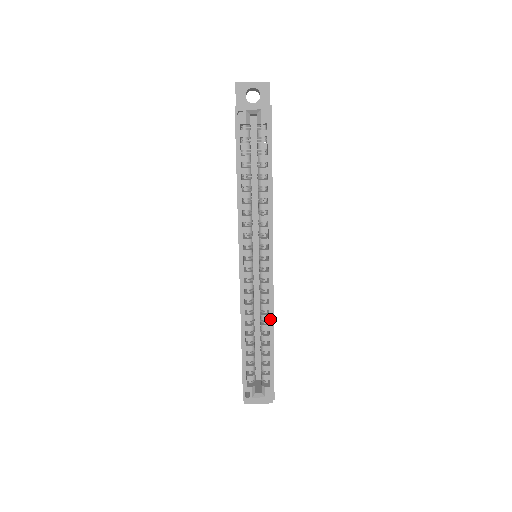
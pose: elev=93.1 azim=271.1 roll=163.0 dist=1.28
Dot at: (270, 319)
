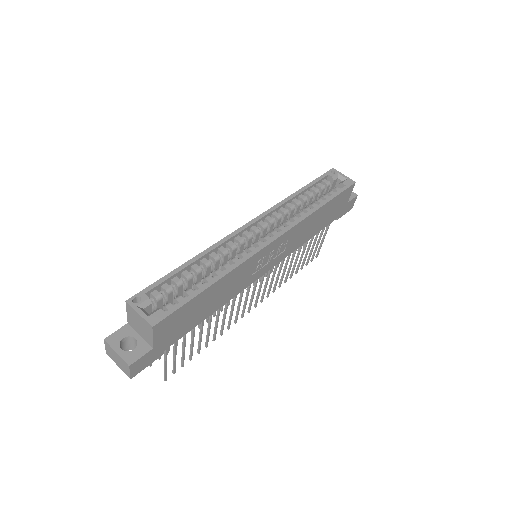
Dot at: (231, 266)
